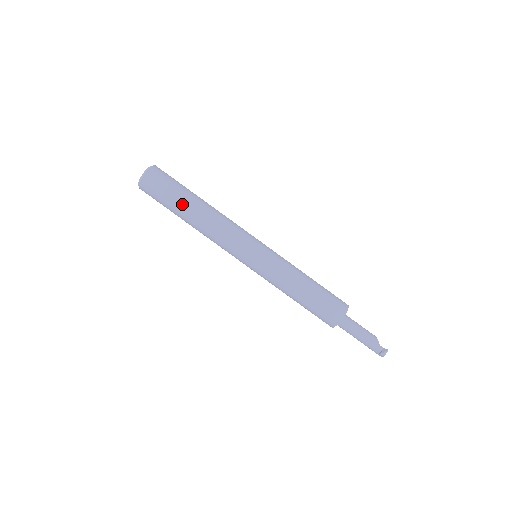
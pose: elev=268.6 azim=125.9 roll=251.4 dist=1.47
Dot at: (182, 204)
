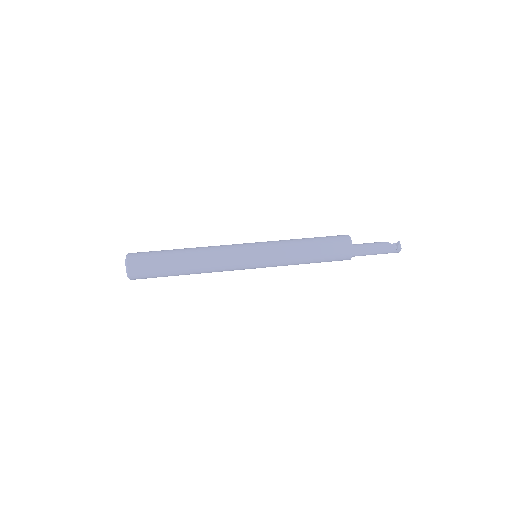
Dot at: (173, 260)
